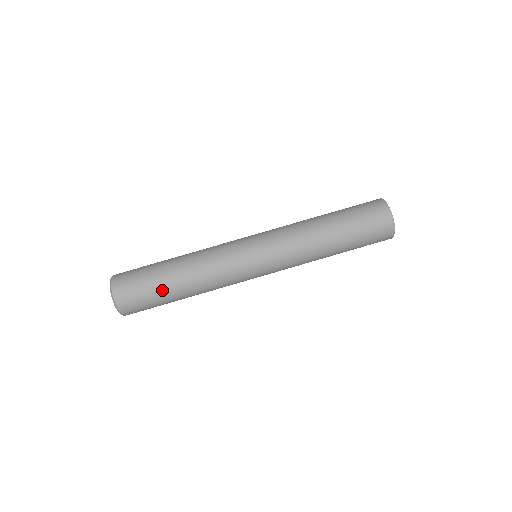
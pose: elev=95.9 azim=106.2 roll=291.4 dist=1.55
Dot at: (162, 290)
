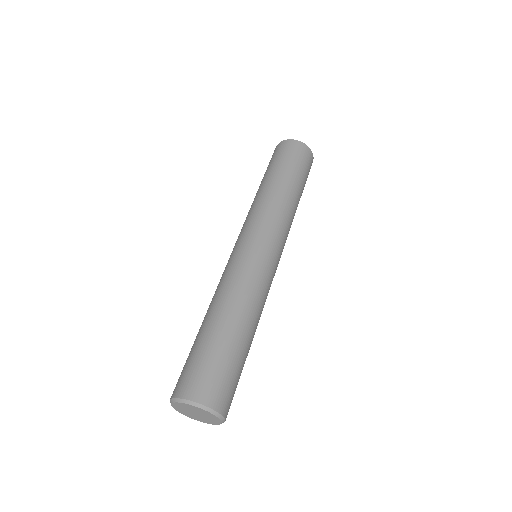
Dot at: (221, 343)
